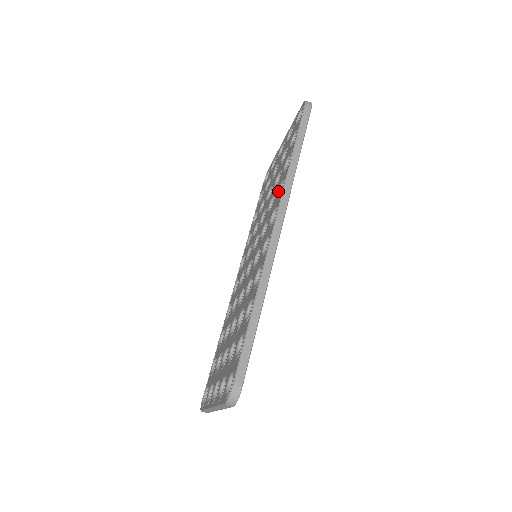
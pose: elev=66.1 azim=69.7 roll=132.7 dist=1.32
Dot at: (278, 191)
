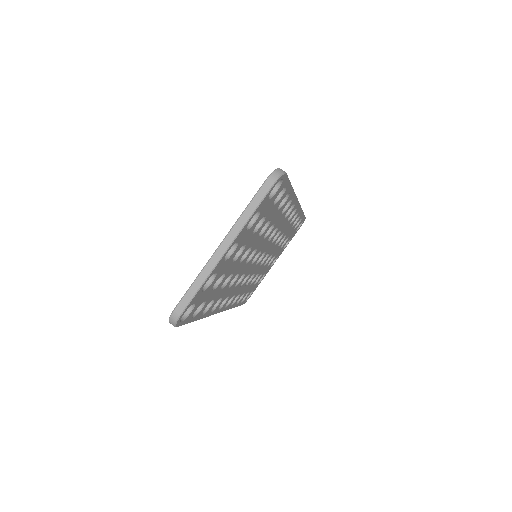
Dot at: occluded
